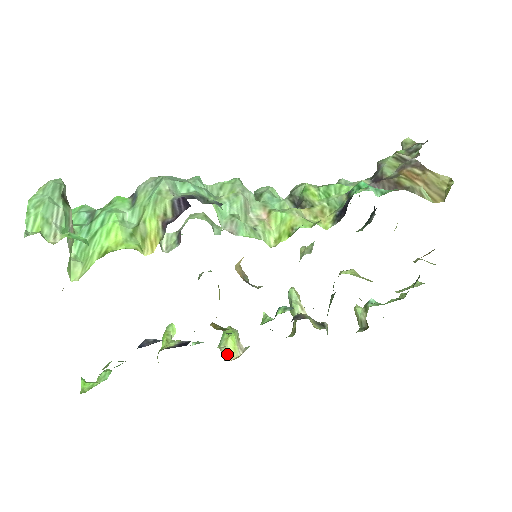
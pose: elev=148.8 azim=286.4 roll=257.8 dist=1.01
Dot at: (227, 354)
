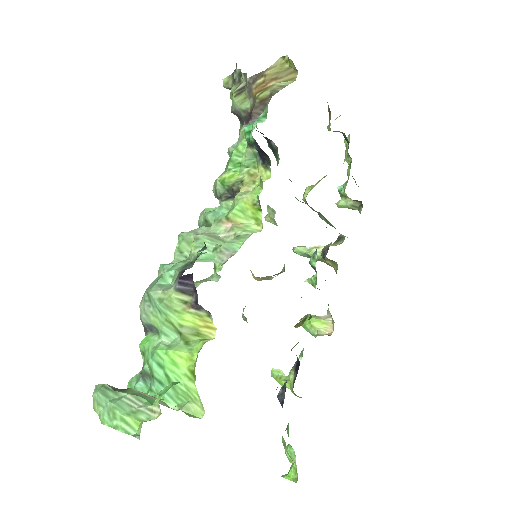
Dot at: (325, 332)
